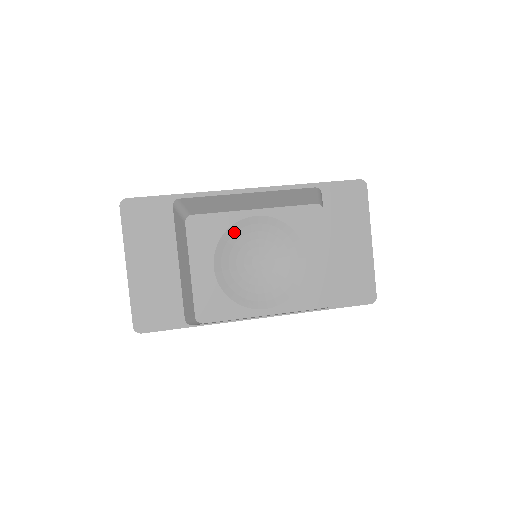
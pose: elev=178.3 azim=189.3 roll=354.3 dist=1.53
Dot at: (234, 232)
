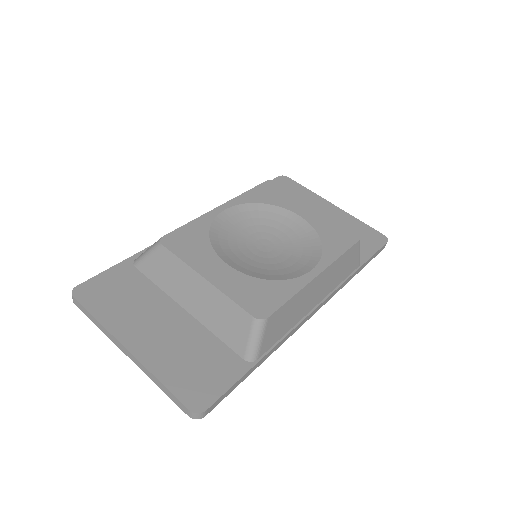
Dot at: (217, 231)
